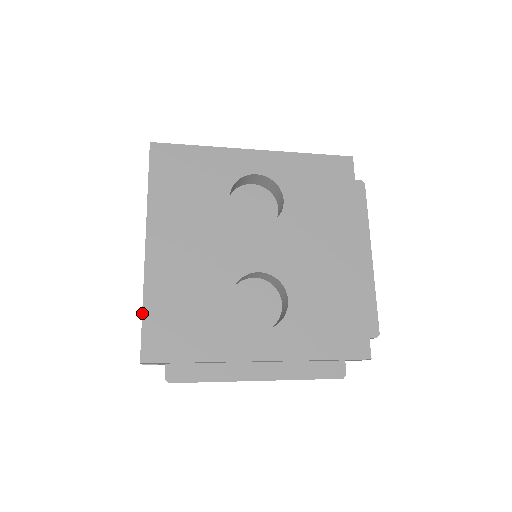
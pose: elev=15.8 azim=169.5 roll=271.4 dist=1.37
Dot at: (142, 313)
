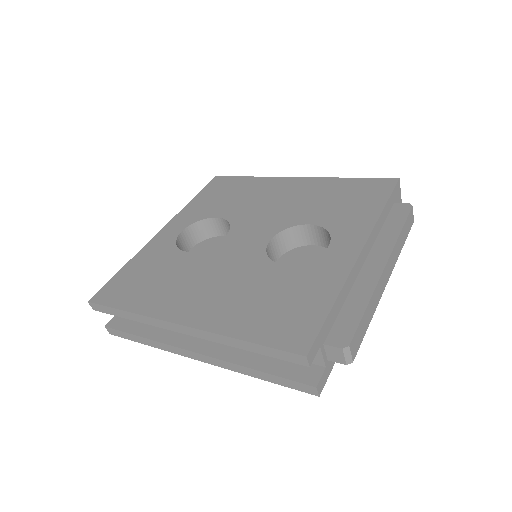
Dot at: (248, 342)
